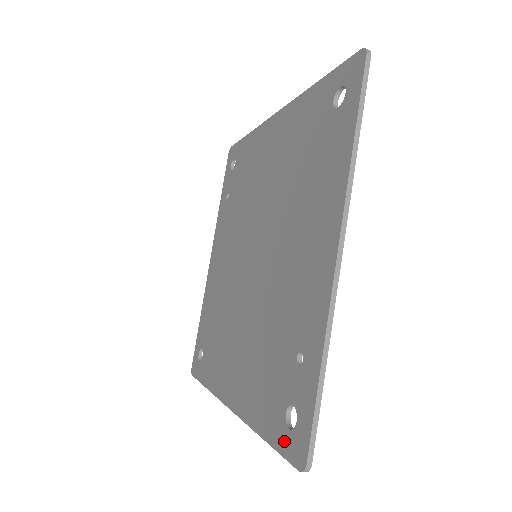
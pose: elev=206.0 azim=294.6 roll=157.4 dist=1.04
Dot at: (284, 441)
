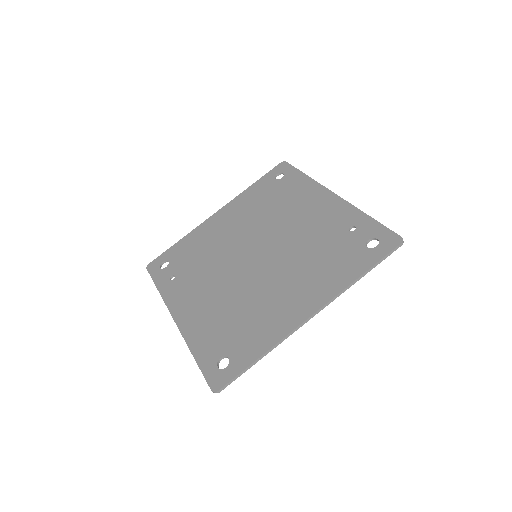
Dot at: (379, 252)
